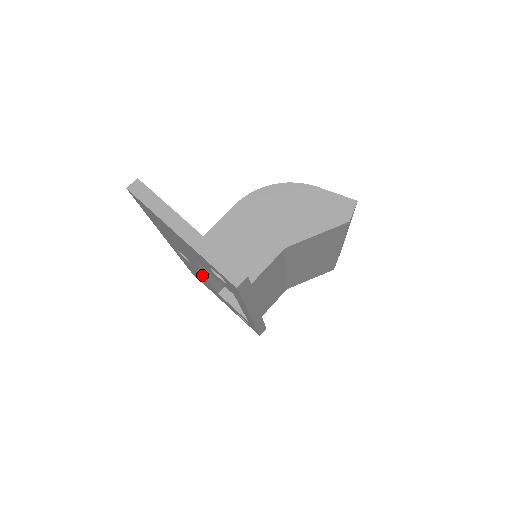
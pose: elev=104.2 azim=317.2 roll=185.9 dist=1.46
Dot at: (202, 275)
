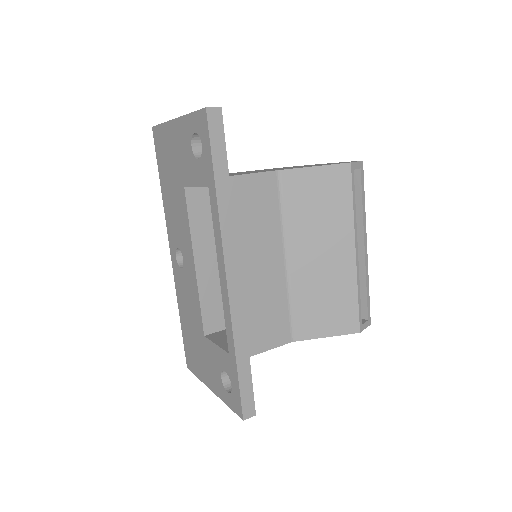
Dot at: (191, 282)
